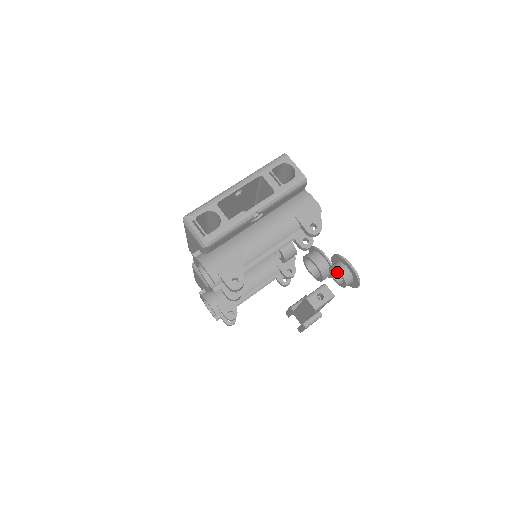
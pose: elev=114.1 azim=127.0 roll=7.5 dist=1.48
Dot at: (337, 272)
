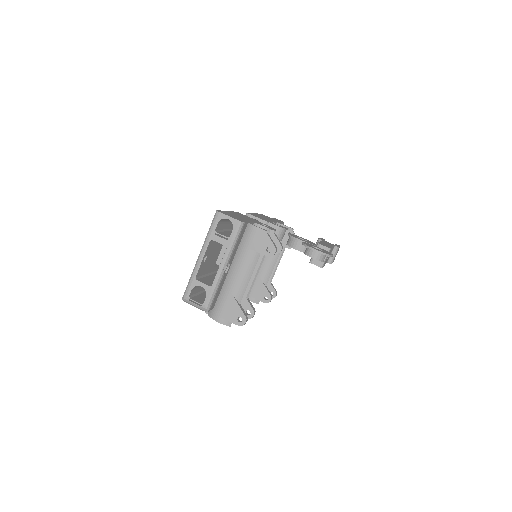
Dot at: occluded
